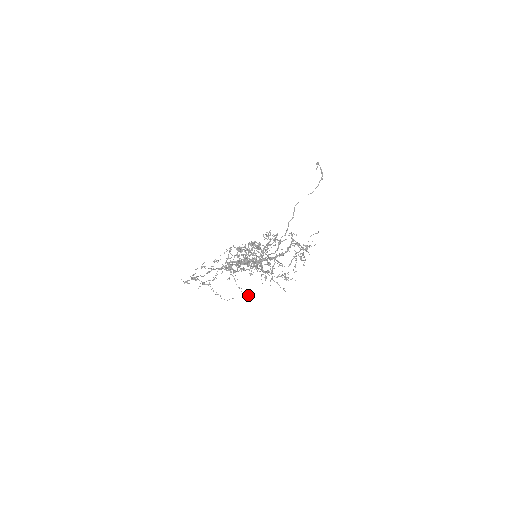
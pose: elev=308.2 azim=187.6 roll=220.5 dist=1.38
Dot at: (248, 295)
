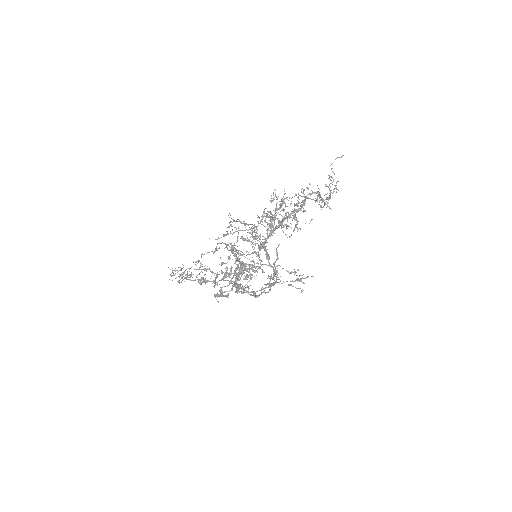
Dot at: (266, 264)
